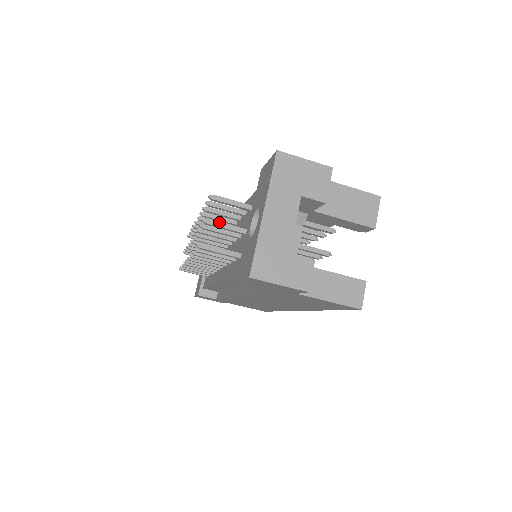
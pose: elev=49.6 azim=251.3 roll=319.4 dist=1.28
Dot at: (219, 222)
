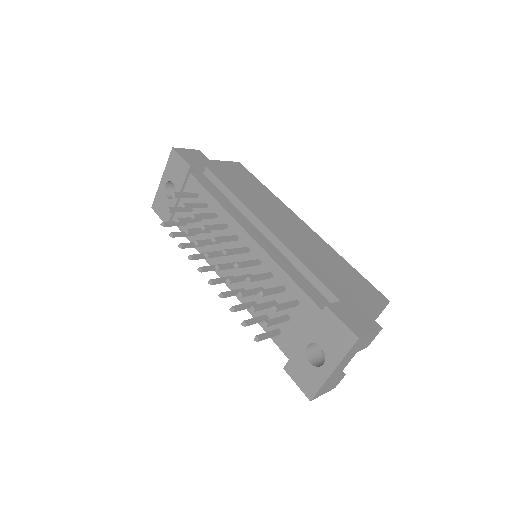
Dot at: (274, 323)
